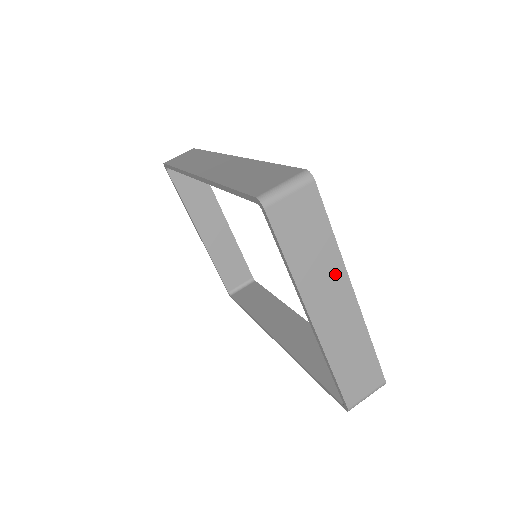
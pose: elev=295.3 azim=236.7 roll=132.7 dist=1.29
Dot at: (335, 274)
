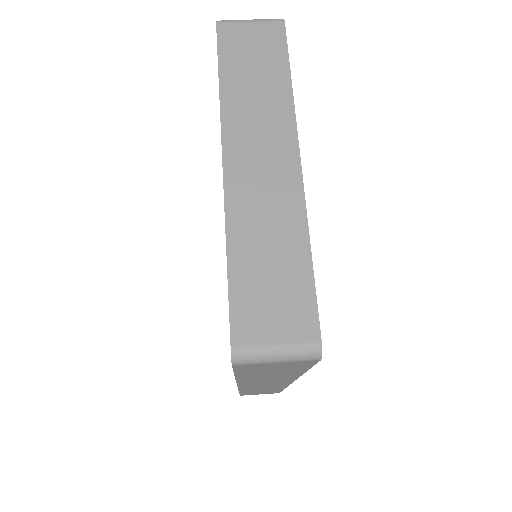
Dot at: (278, 122)
